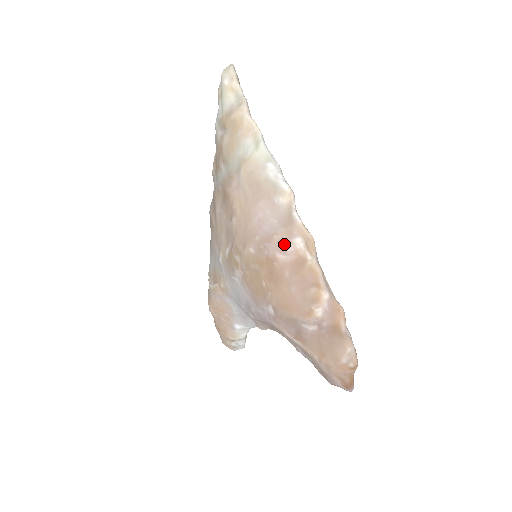
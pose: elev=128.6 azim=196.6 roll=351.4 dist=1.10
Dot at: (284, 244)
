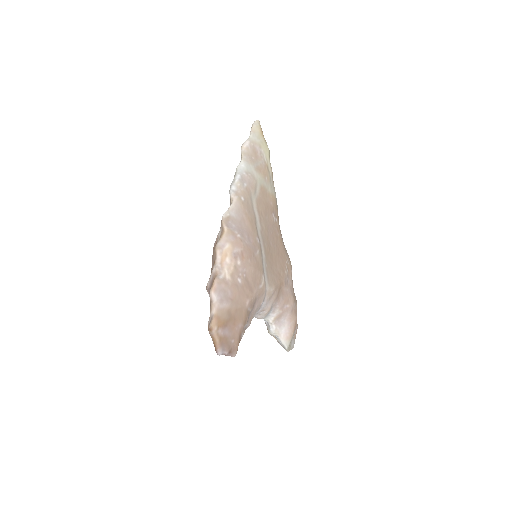
Dot at: occluded
